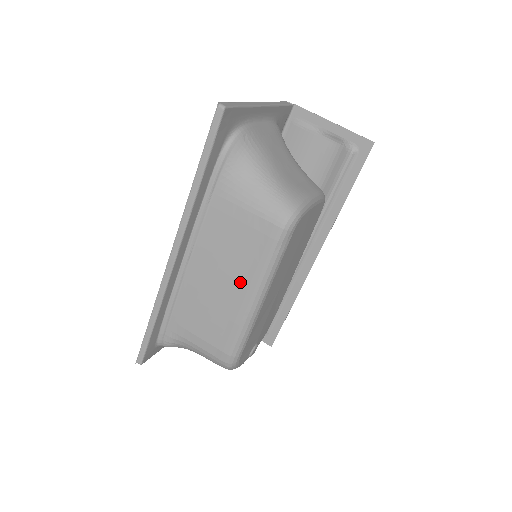
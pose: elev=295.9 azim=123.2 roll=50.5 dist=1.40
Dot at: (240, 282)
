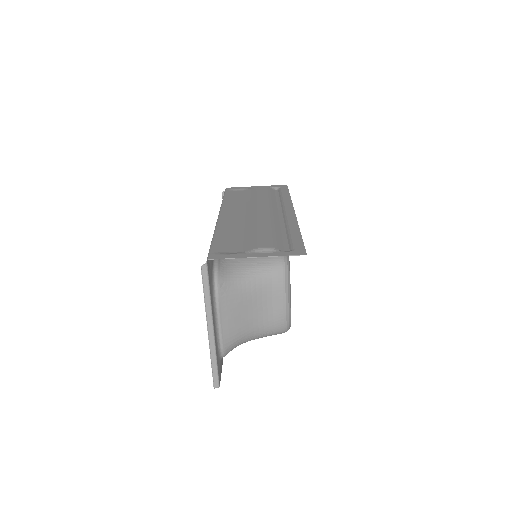
Dot at: occluded
